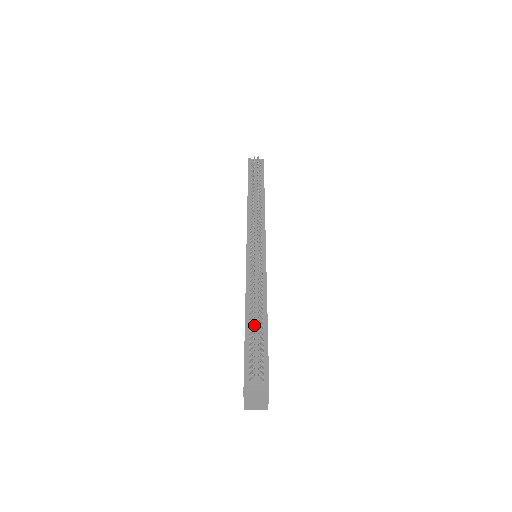
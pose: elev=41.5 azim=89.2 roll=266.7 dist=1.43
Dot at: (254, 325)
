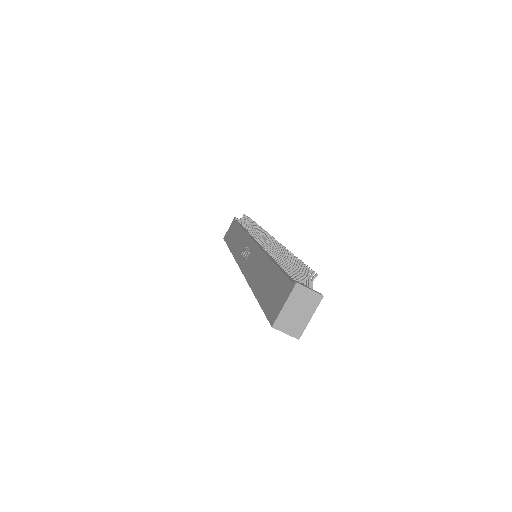
Dot at: (290, 260)
